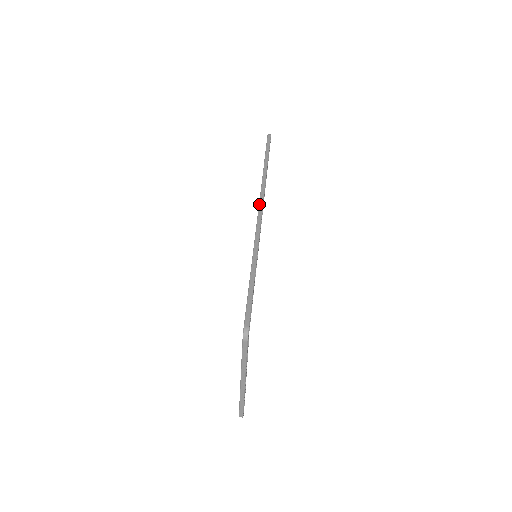
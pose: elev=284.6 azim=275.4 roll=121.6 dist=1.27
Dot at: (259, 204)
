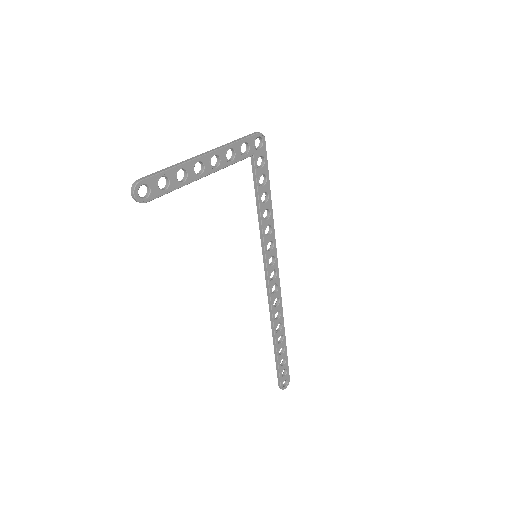
Dot at: (277, 281)
